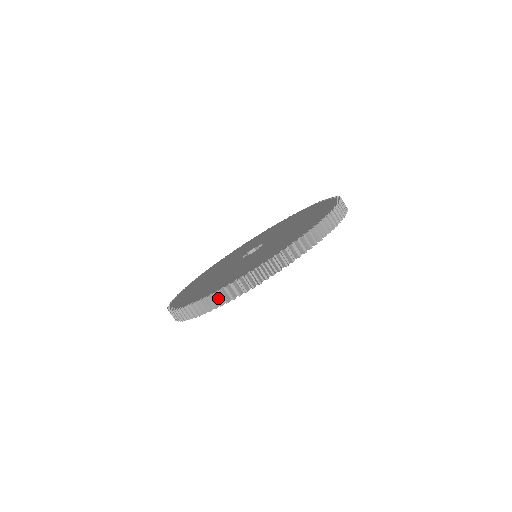
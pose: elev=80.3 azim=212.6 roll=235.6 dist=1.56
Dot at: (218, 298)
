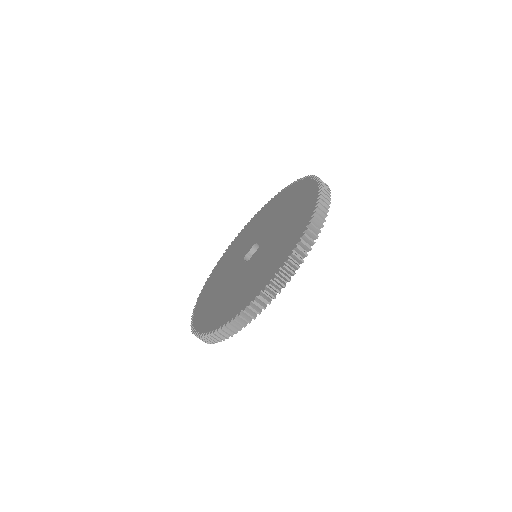
Dot at: (293, 262)
